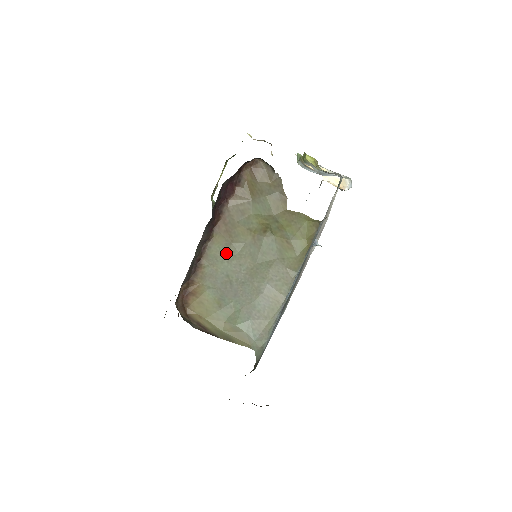
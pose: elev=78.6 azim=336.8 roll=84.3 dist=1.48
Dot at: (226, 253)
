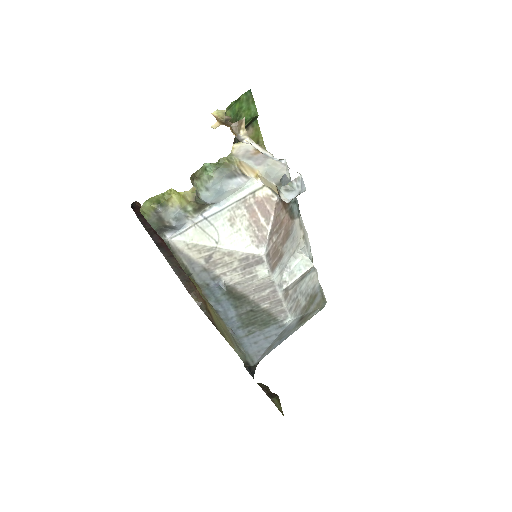
Dot at: occluded
